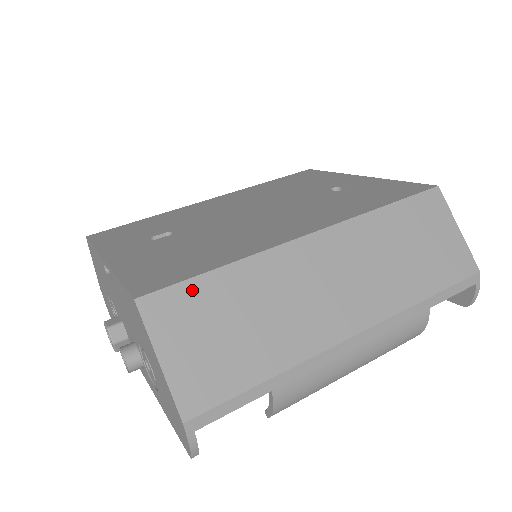
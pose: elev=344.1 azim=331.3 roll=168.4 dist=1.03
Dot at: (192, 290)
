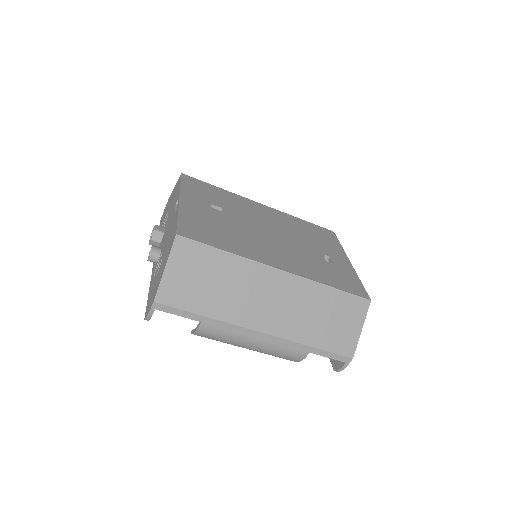
Dot at: (204, 250)
